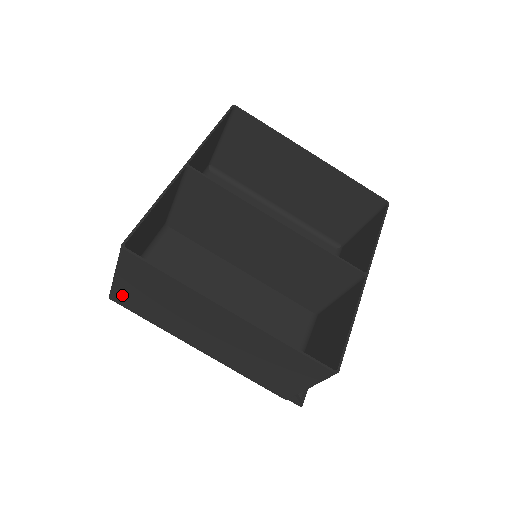
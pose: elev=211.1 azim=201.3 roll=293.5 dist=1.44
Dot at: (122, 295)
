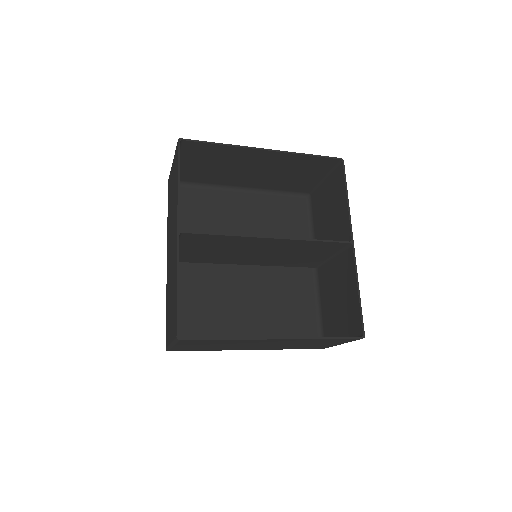
Dot at: (179, 349)
